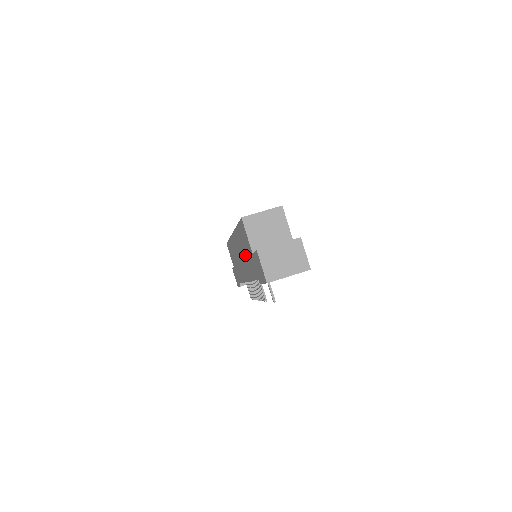
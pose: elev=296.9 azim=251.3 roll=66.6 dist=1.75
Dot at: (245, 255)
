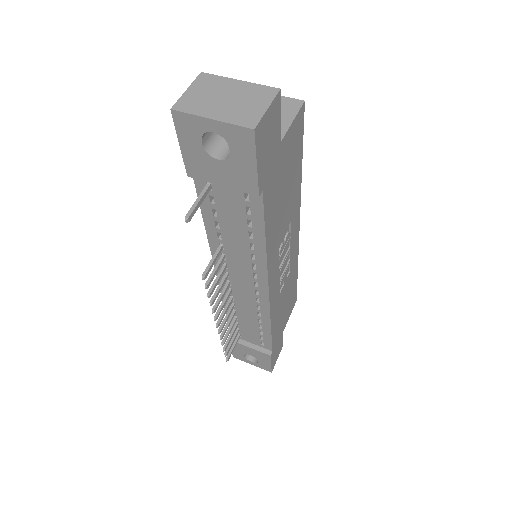
Dot at: occluded
